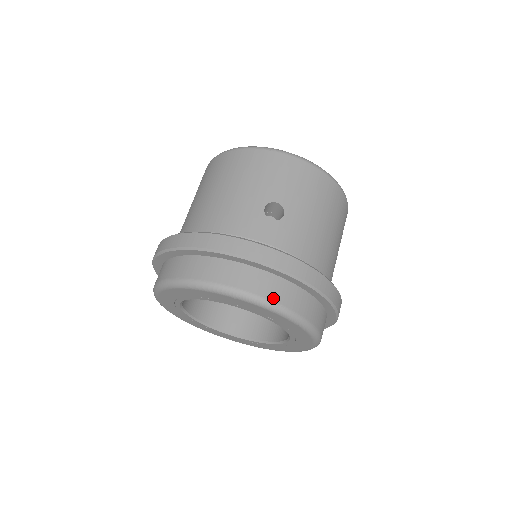
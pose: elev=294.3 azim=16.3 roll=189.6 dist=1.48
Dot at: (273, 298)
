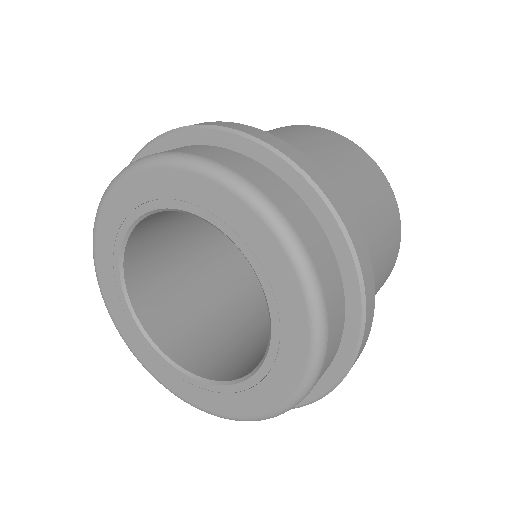
Dot at: occluded
